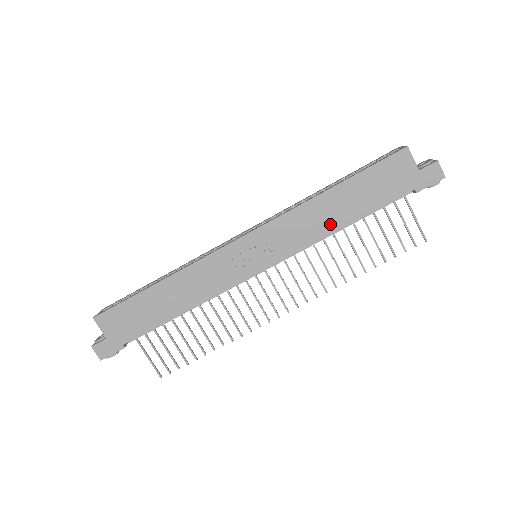
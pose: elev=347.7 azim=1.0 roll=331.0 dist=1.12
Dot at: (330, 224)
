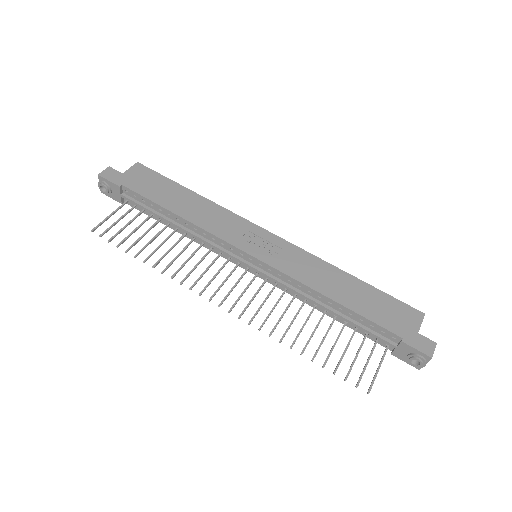
Dot at: (326, 288)
